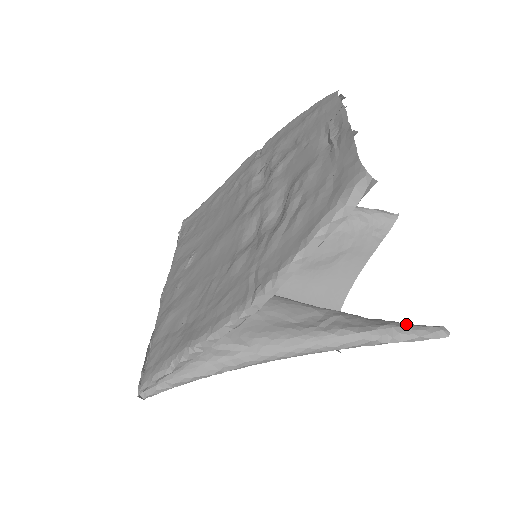
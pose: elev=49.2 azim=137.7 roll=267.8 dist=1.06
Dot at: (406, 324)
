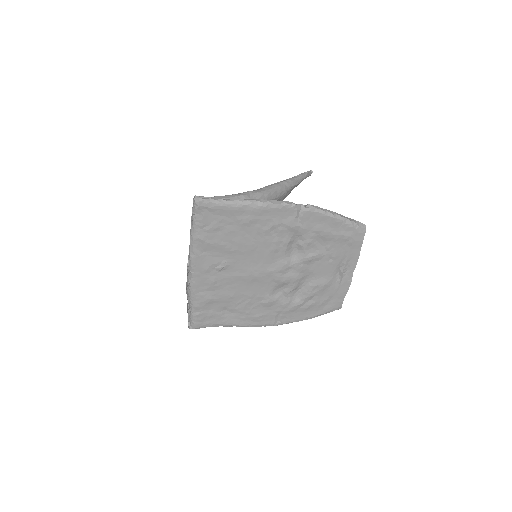
Dot at: occluded
